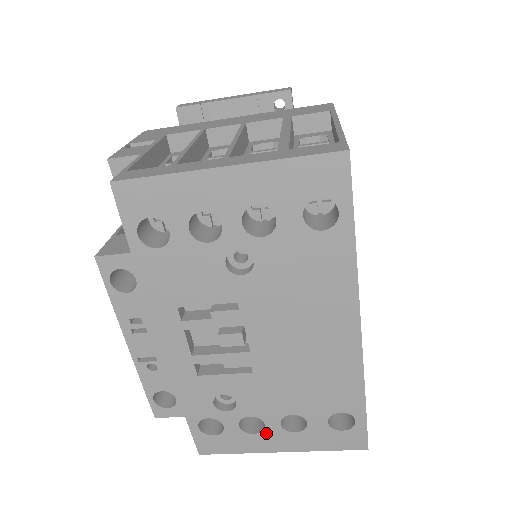
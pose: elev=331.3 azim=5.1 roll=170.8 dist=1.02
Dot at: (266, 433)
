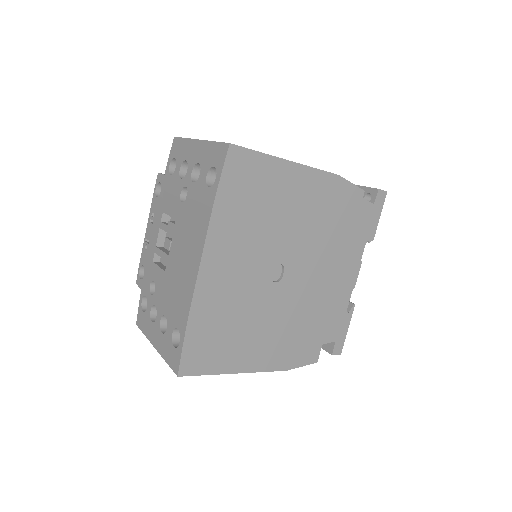
Dot at: (155, 325)
